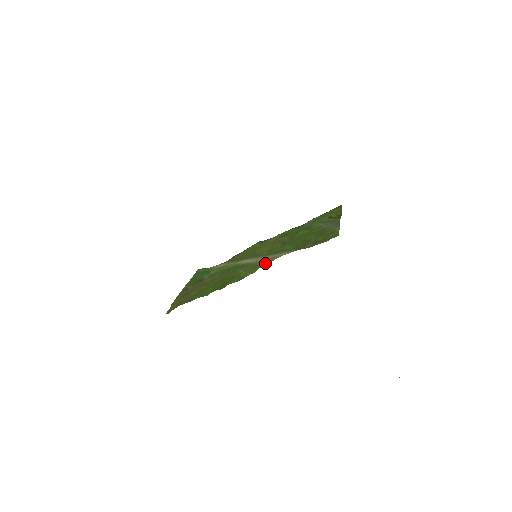
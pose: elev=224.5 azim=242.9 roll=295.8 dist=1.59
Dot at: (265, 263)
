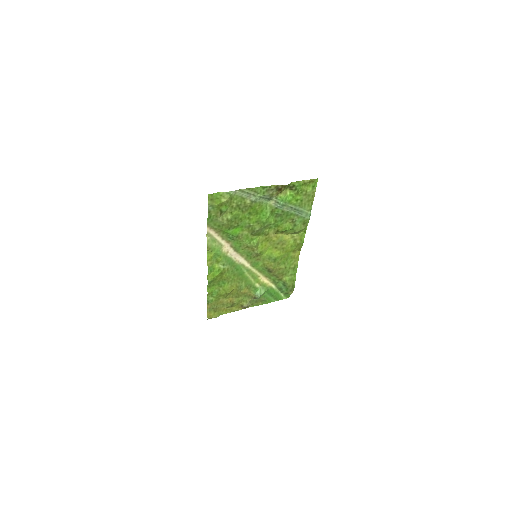
Dot at: (211, 248)
